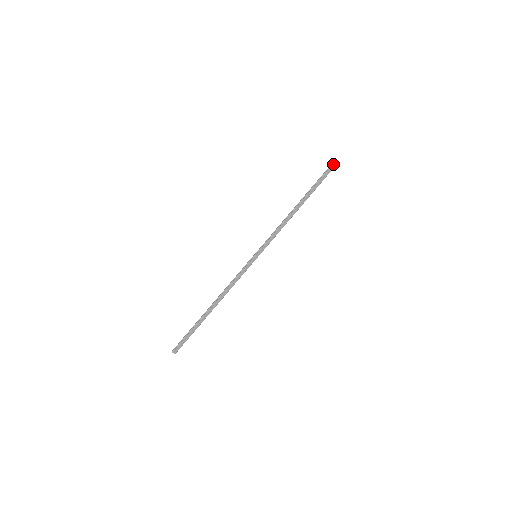
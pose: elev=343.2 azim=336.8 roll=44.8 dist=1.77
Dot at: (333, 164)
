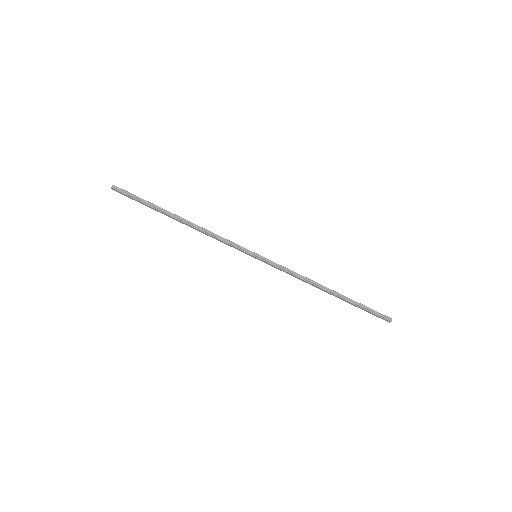
Dot at: (388, 320)
